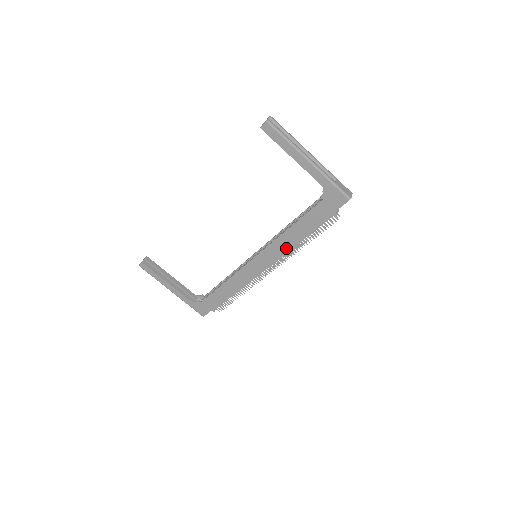
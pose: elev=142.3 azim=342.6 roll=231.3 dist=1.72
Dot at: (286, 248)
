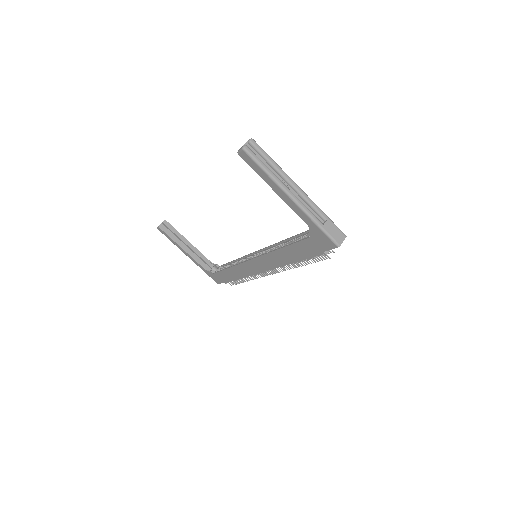
Dot at: (280, 263)
